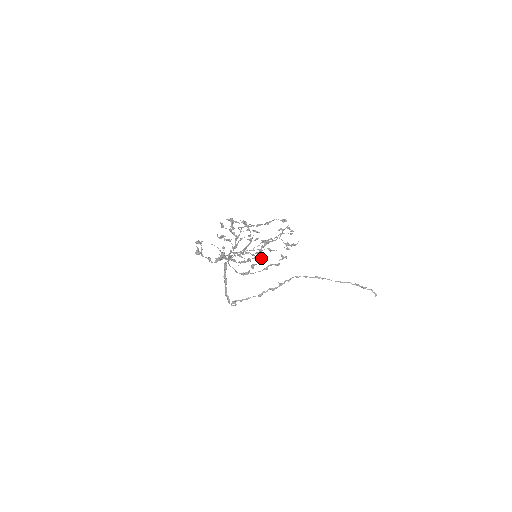
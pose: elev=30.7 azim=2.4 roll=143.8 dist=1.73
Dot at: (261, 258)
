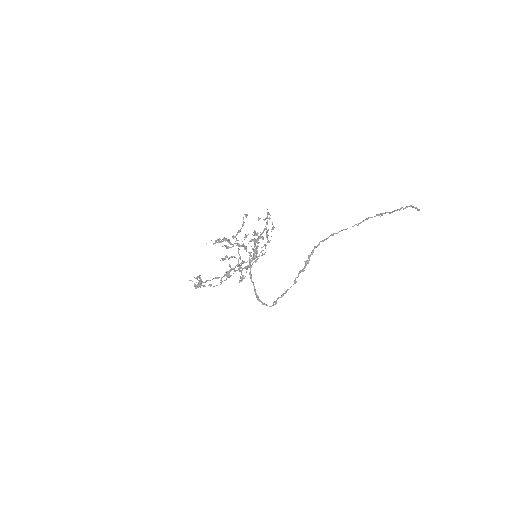
Dot at: (261, 255)
